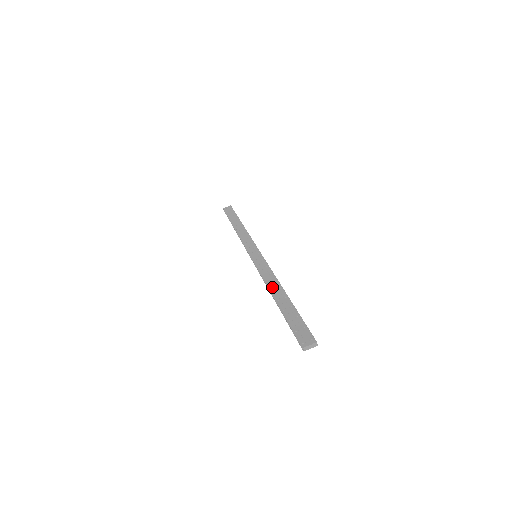
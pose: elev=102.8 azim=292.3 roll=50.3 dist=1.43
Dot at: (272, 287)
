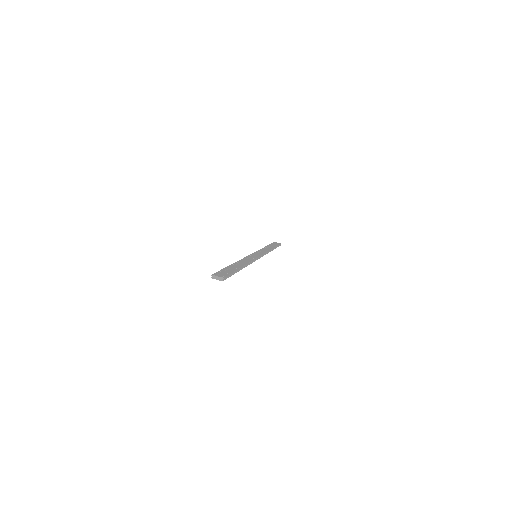
Dot at: (240, 261)
